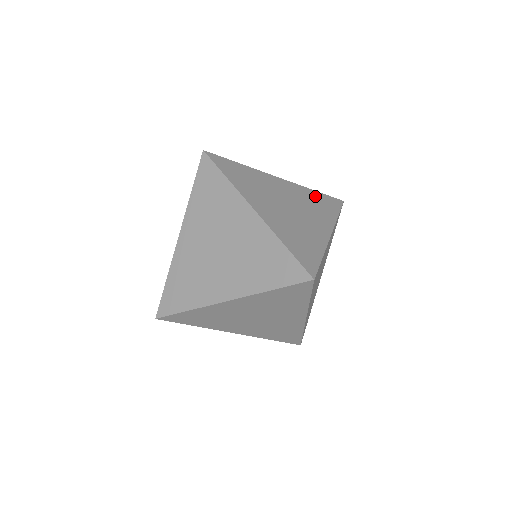
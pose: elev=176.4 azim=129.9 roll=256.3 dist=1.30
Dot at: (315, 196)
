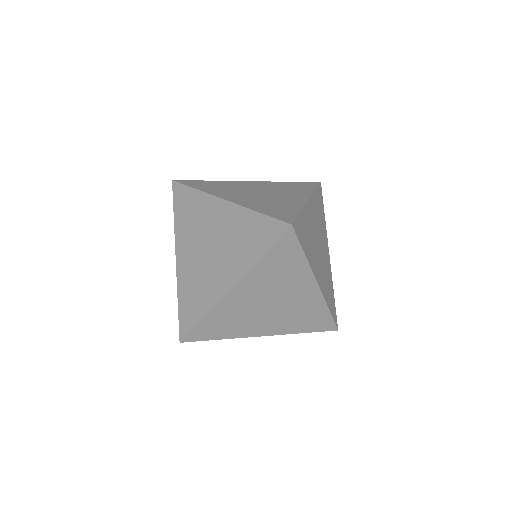
Dot at: (289, 184)
